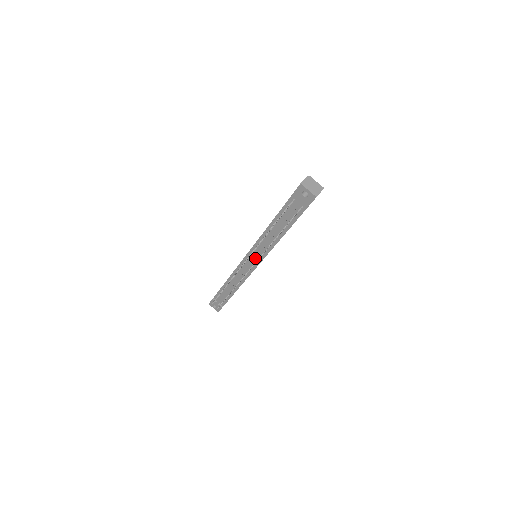
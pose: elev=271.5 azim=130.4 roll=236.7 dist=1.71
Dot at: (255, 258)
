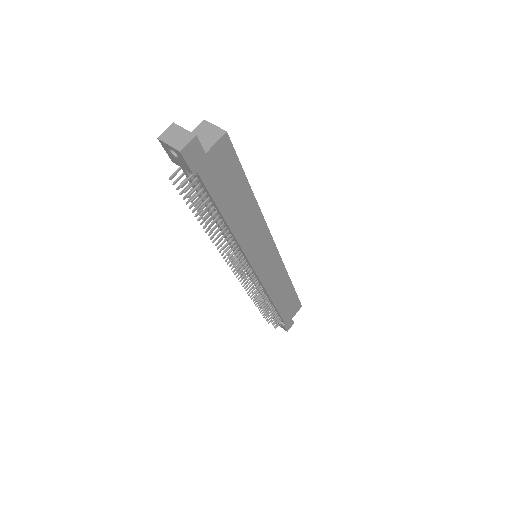
Dot at: occluded
